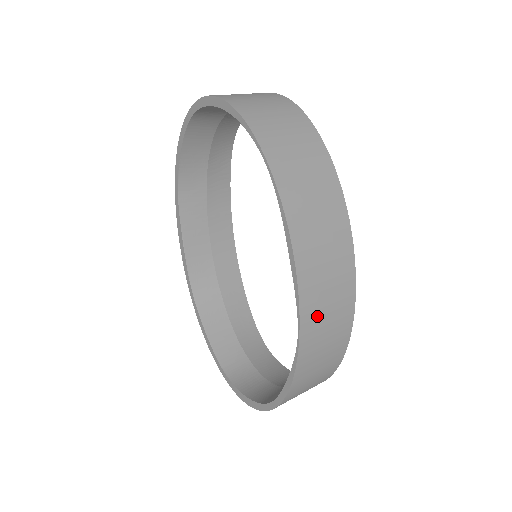
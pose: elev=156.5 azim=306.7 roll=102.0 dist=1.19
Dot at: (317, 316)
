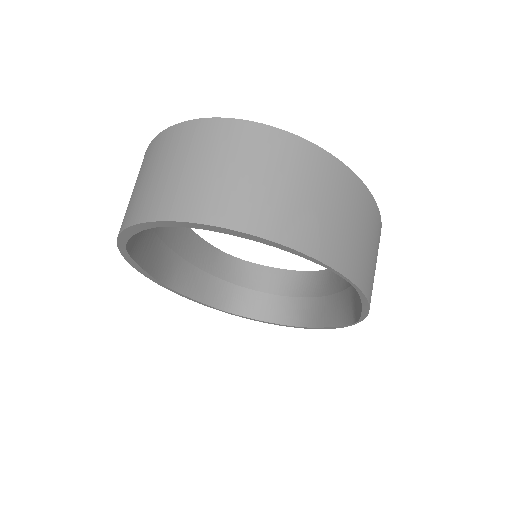
Dot at: occluded
